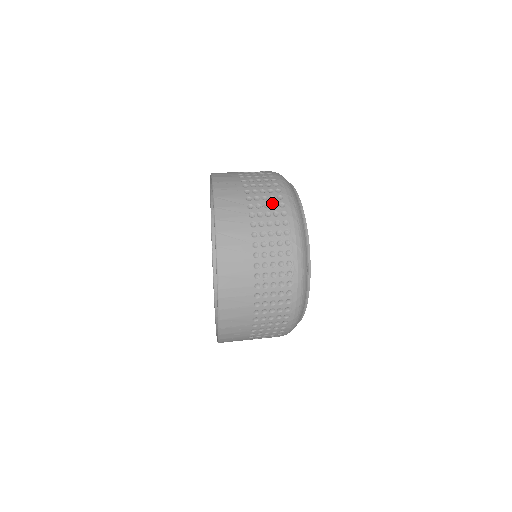
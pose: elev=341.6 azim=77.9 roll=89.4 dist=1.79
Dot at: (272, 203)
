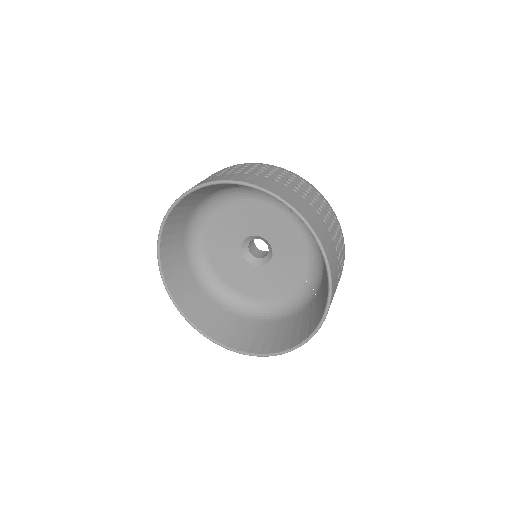
Dot at: (336, 228)
